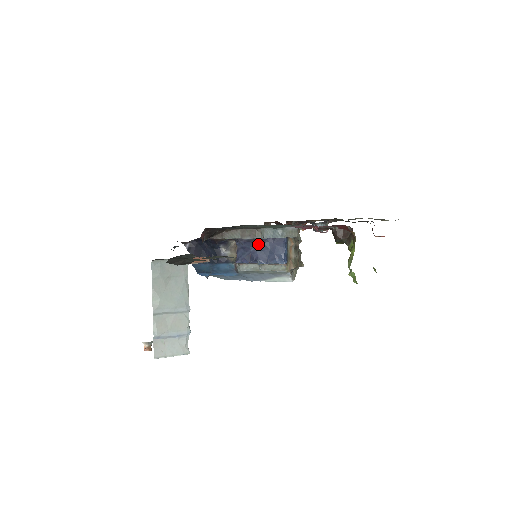
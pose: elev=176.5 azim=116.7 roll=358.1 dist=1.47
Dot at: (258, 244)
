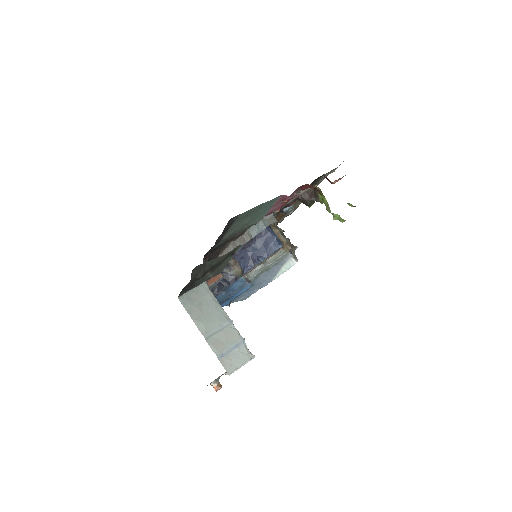
Dot at: (251, 246)
